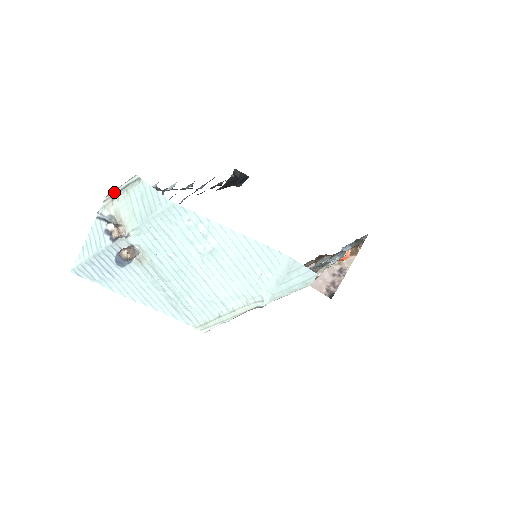
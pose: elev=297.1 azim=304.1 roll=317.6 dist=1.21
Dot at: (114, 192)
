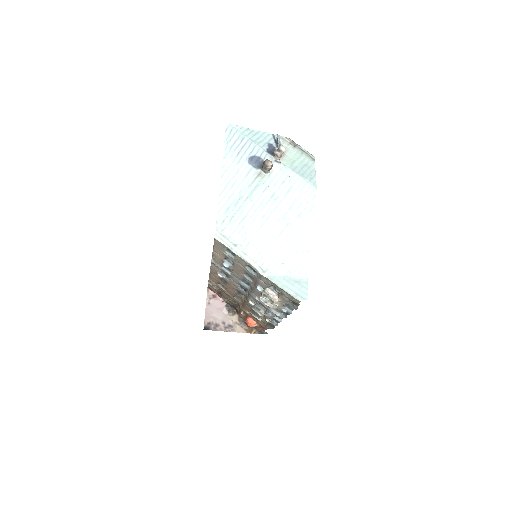
Dot at: (295, 143)
